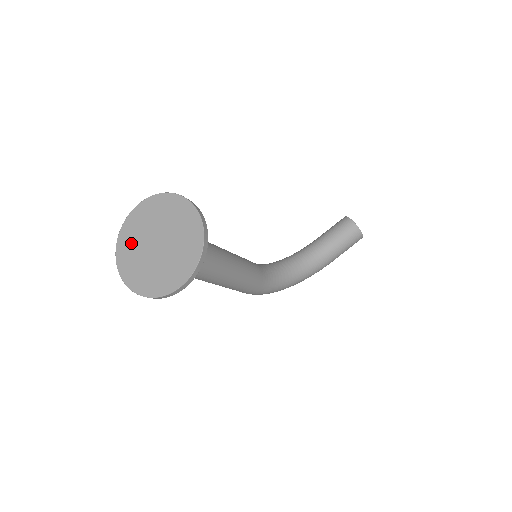
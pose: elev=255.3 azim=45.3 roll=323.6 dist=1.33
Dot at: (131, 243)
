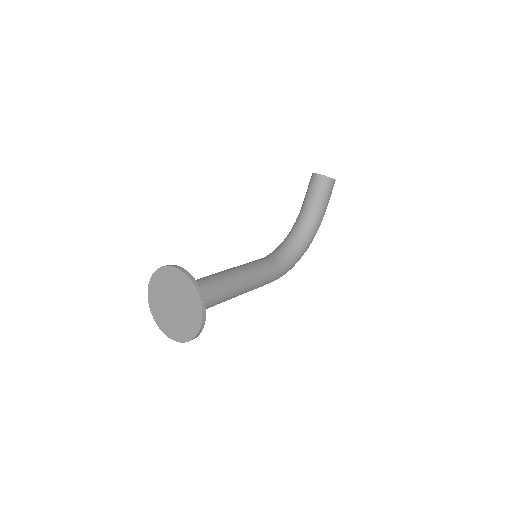
Dot at: (160, 313)
